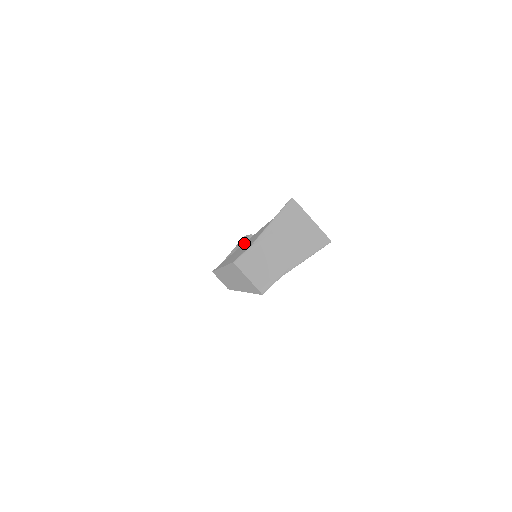
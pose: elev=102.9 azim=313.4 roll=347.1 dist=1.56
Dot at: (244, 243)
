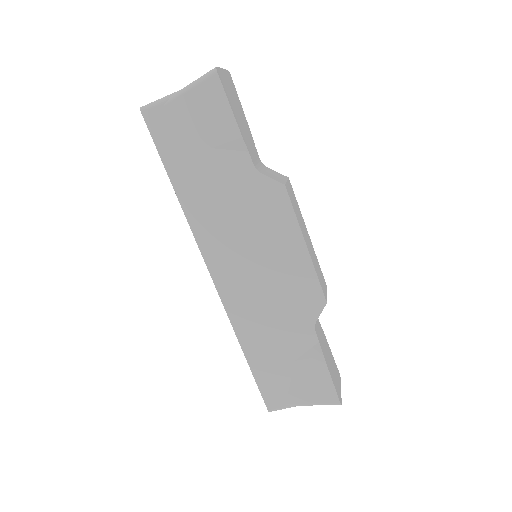
Dot at: (232, 173)
